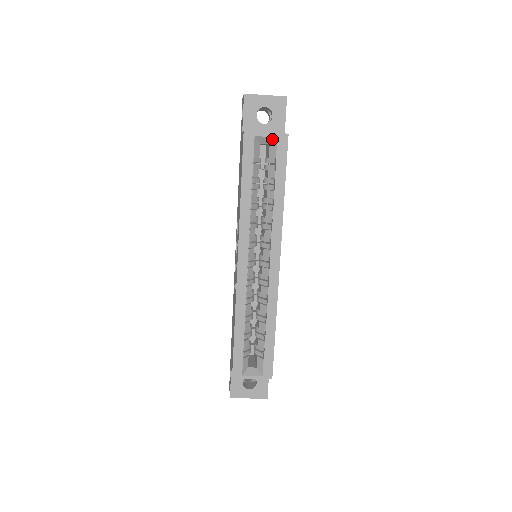
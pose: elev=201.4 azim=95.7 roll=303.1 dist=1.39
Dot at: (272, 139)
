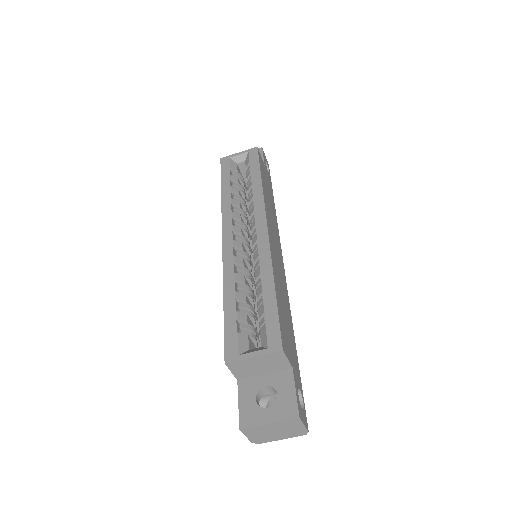
Dot at: (245, 155)
